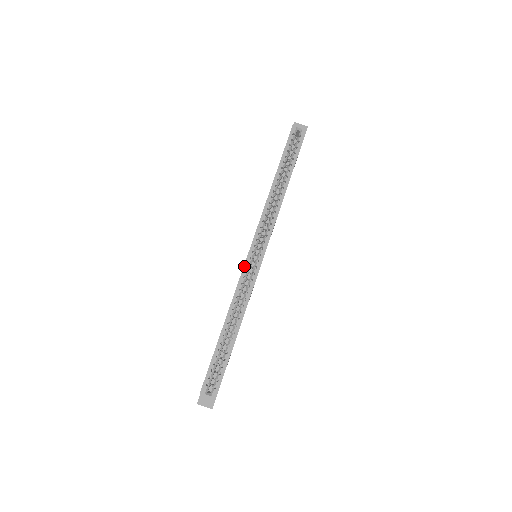
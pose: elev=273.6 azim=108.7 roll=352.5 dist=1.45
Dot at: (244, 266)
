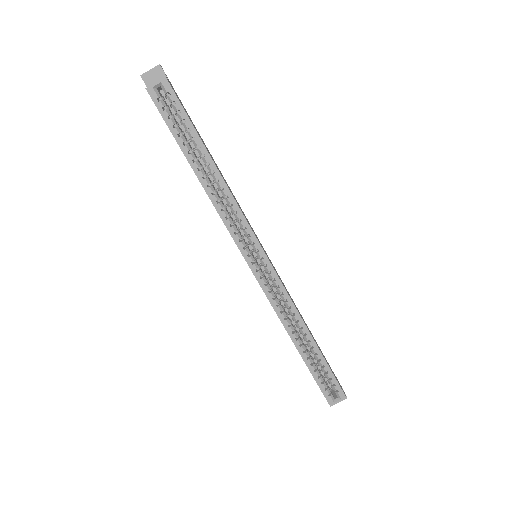
Dot at: (259, 283)
